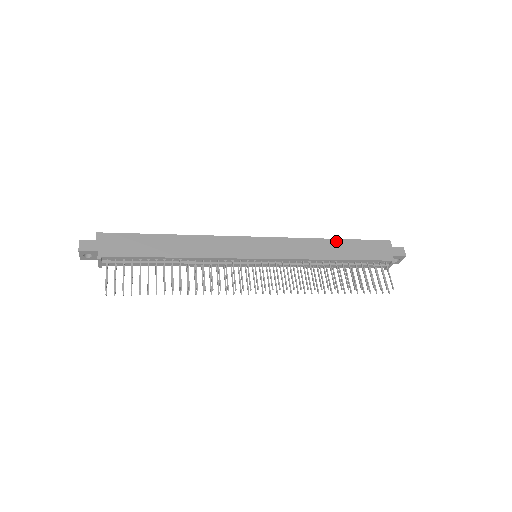
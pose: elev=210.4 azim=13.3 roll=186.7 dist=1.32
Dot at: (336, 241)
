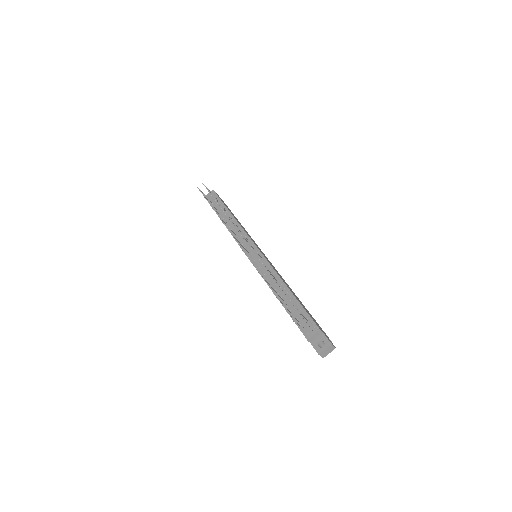
Dot at: (300, 301)
